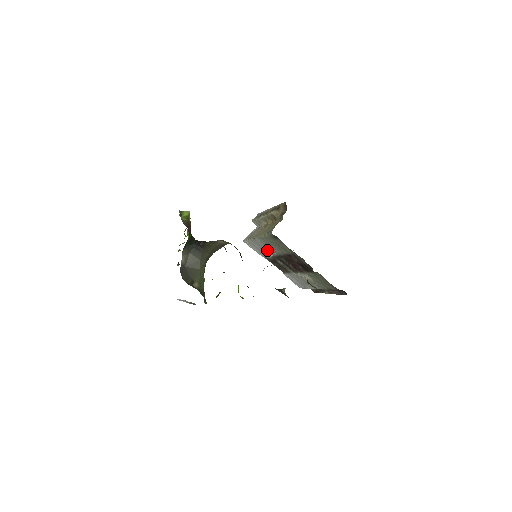
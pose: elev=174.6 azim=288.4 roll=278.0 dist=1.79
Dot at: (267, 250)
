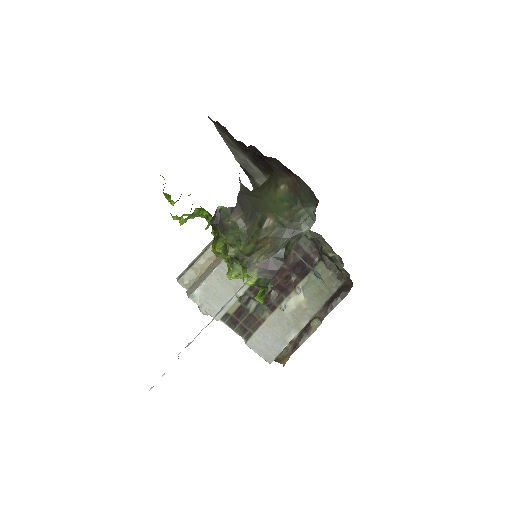
Dot at: (240, 279)
